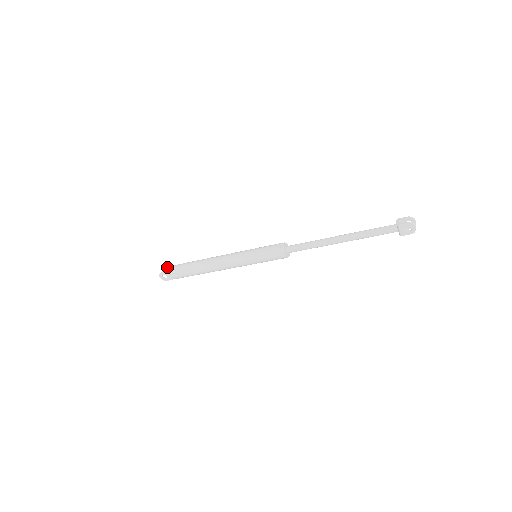
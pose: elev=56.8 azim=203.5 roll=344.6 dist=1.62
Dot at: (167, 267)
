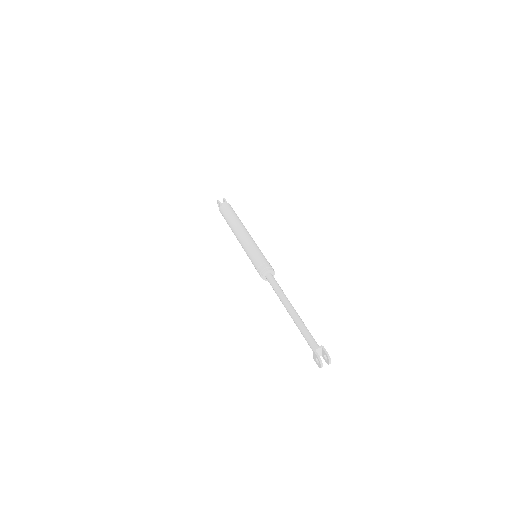
Dot at: (225, 200)
